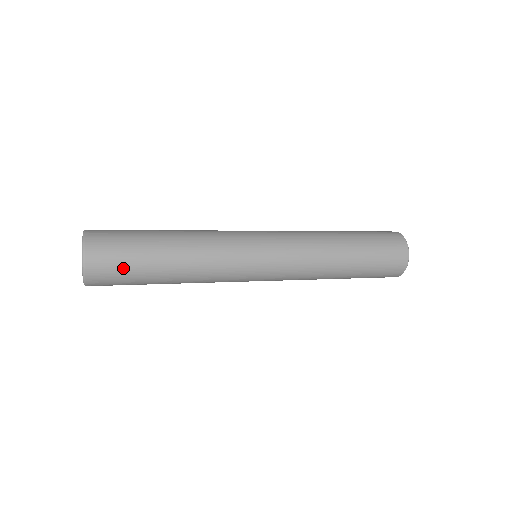
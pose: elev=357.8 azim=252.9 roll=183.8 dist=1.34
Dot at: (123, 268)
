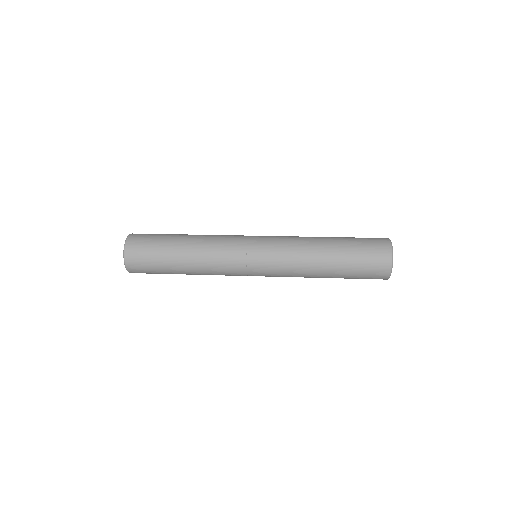
Dot at: (149, 255)
